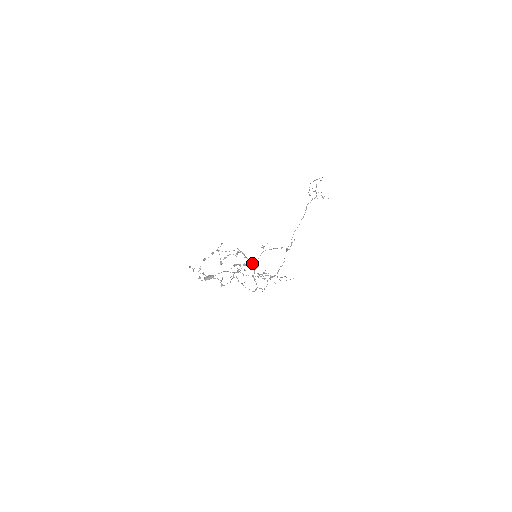
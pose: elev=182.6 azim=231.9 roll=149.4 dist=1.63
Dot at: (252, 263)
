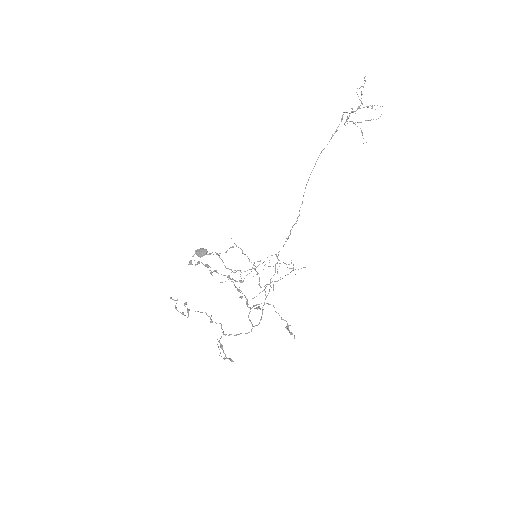
Dot at: (247, 300)
